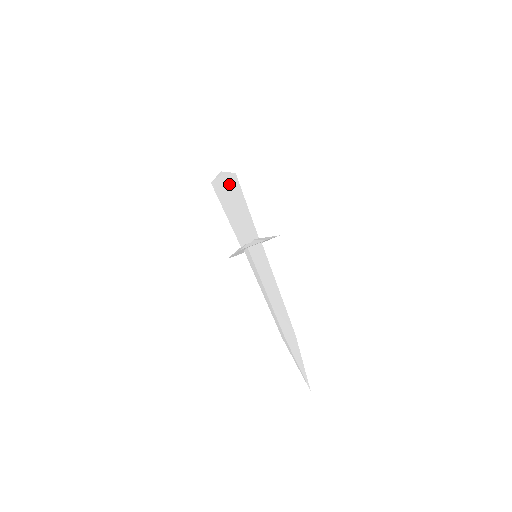
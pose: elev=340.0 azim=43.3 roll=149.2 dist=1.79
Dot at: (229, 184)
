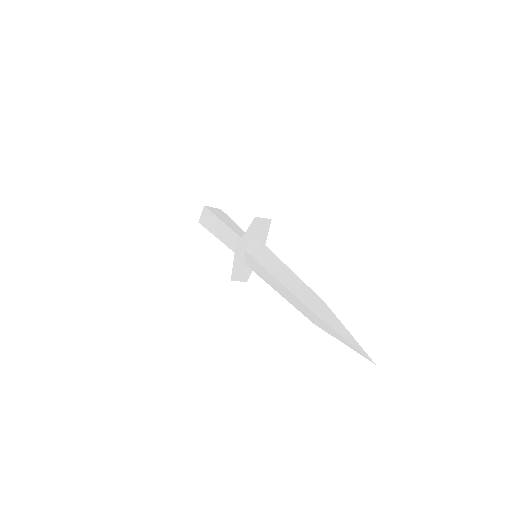
Dot at: (214, 211)
